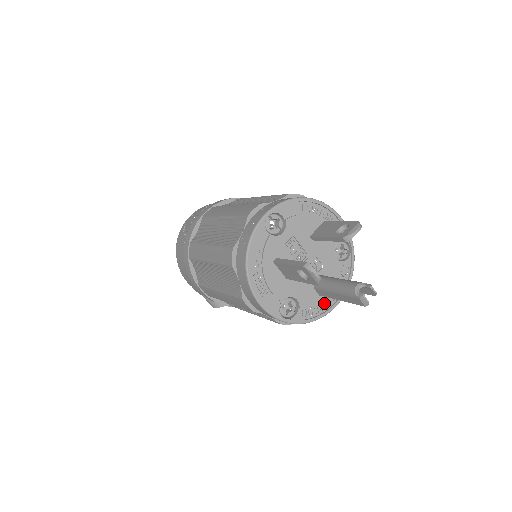
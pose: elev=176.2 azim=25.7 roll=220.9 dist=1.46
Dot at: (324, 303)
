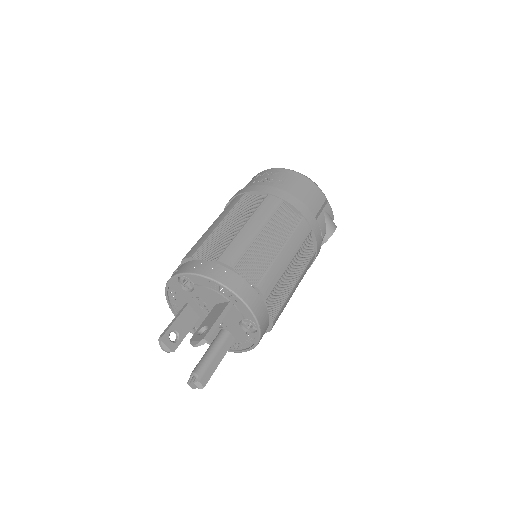
Dot at: (231, 345)
